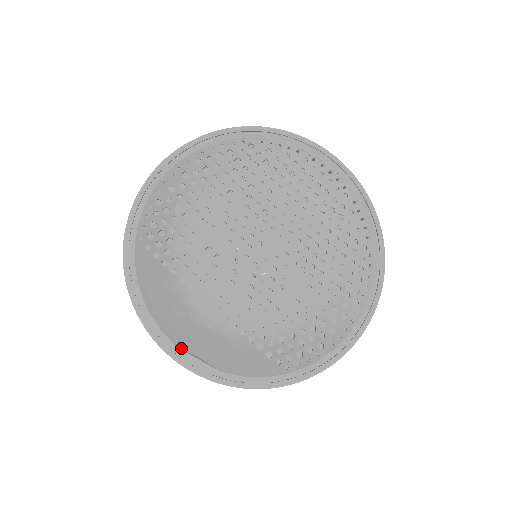
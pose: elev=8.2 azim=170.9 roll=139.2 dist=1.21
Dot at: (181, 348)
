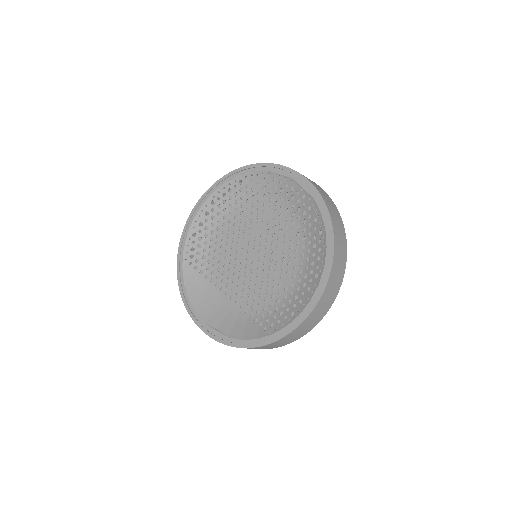
Dot at: (207, 324)
